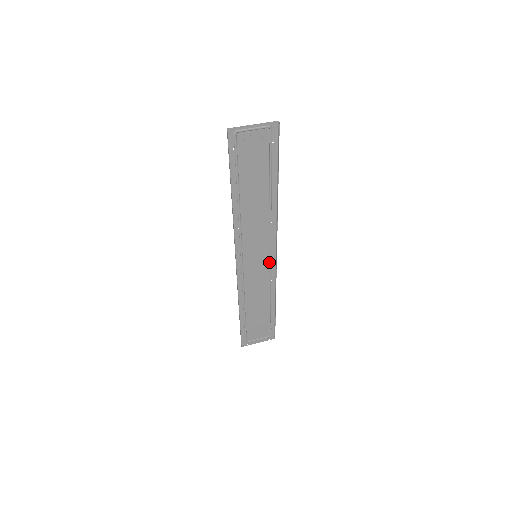
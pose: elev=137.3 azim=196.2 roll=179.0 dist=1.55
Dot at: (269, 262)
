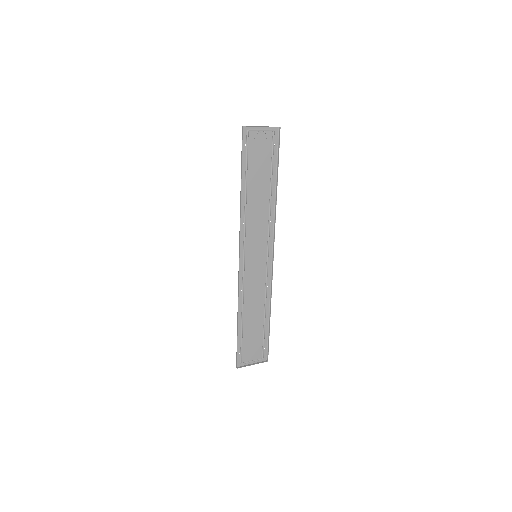
Dot at: (266, 265)
